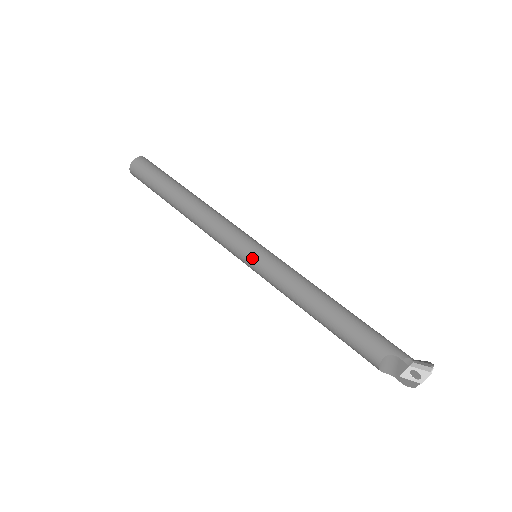
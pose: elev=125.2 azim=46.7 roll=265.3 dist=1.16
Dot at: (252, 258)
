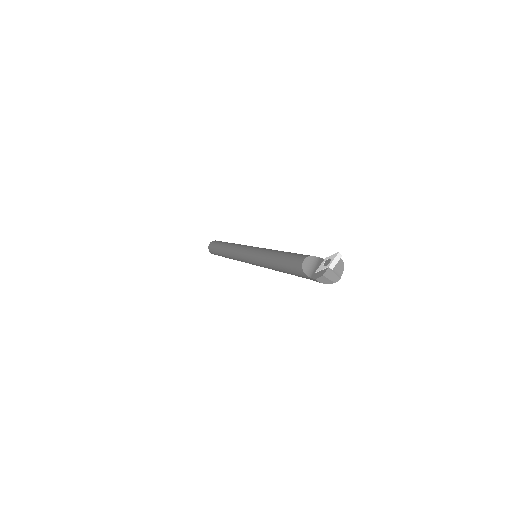
Dot at: (254, 247)
